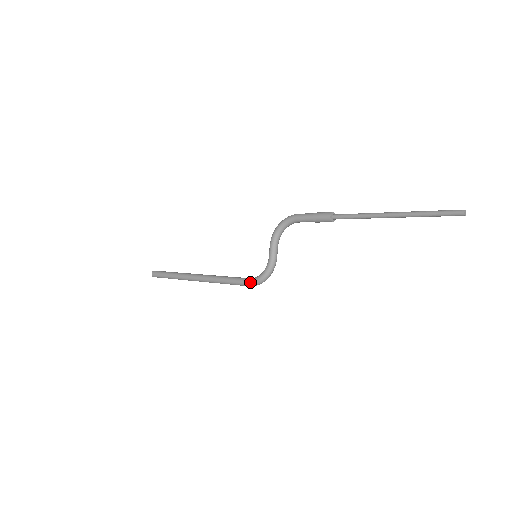
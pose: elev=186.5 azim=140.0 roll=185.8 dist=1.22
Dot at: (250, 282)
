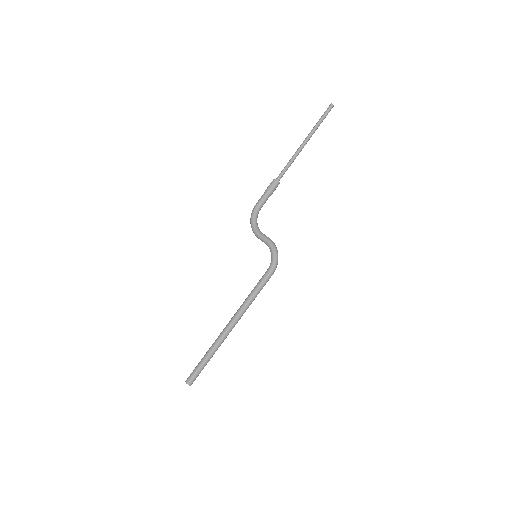
Dot at: (270, 269)
